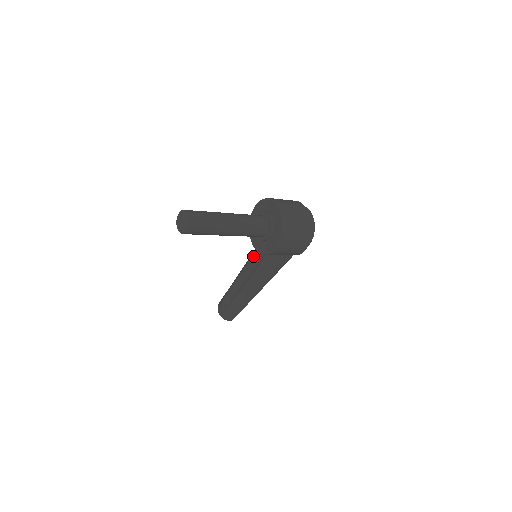
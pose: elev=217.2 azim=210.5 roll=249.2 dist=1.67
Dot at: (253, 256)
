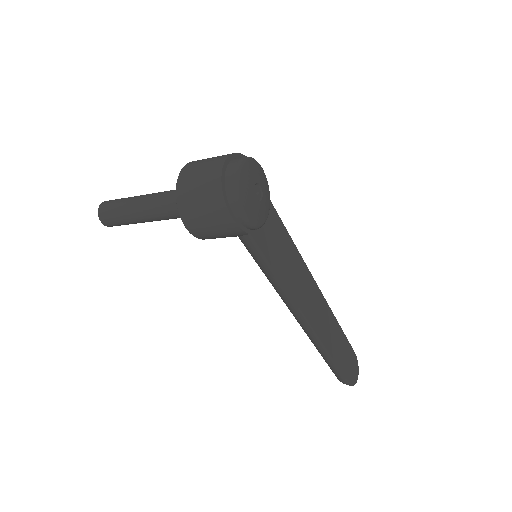
Dot at: occluded
